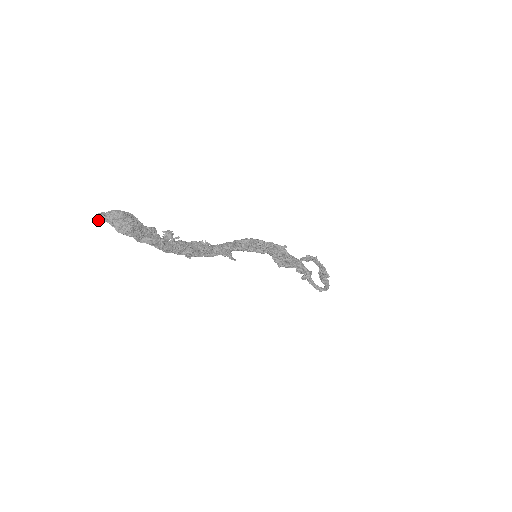
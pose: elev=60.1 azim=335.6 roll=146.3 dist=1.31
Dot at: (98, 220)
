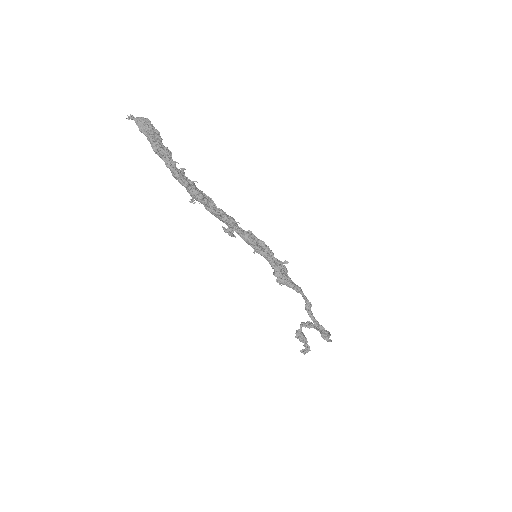
Dot at: occluded
